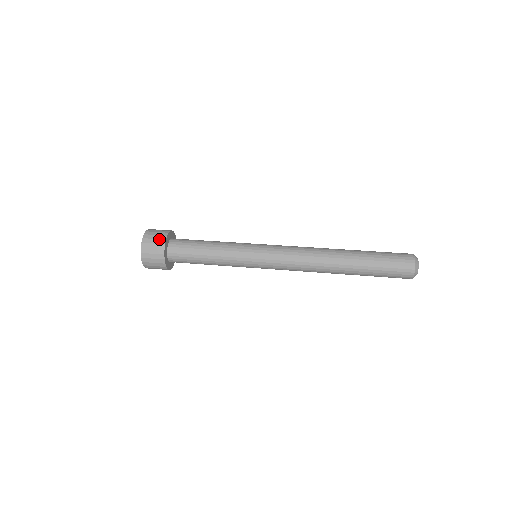
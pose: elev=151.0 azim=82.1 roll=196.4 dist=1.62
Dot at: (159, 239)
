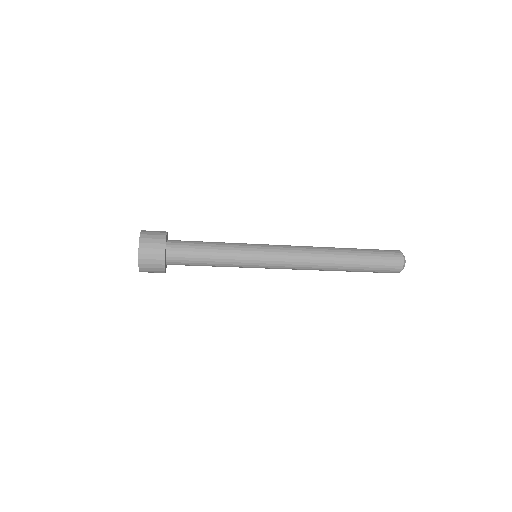
Dot at: (159, 232)
